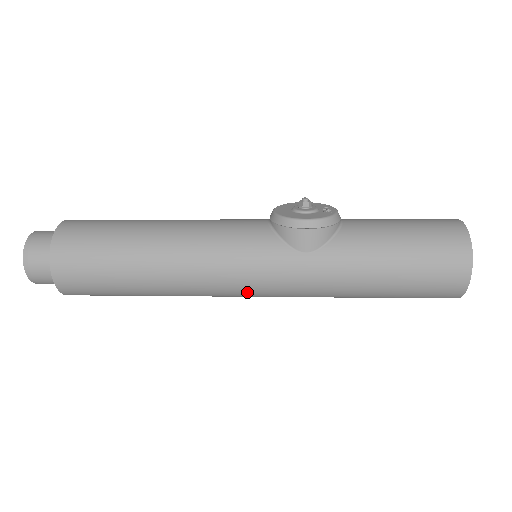
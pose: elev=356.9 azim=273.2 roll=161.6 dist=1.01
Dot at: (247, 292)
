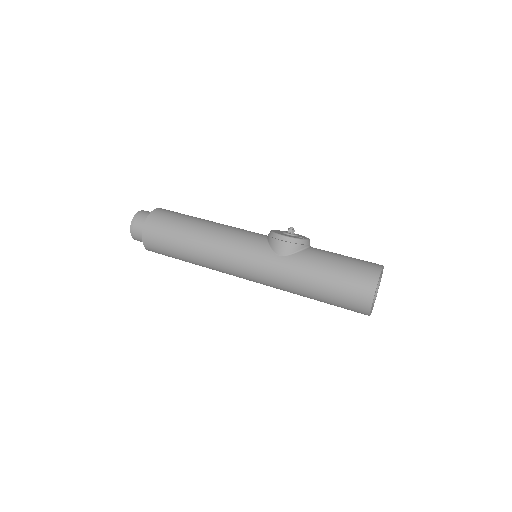
Dot at: (242, 272)
